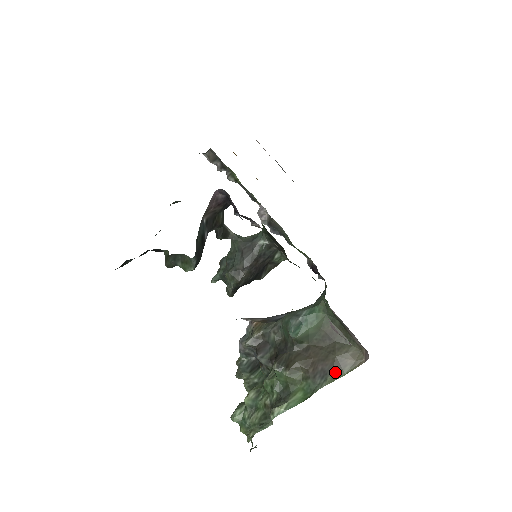
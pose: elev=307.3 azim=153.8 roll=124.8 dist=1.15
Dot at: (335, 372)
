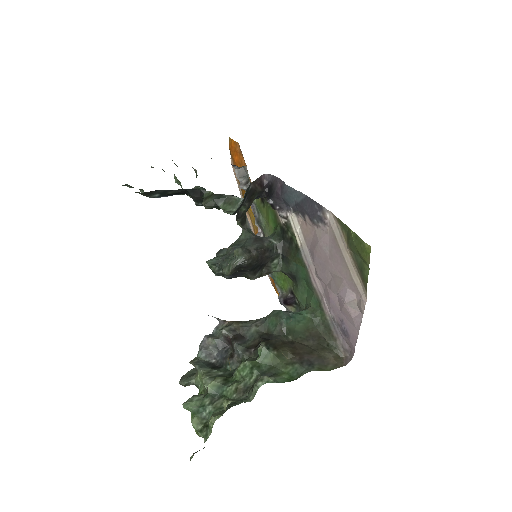
Dot at: (320, 365)
